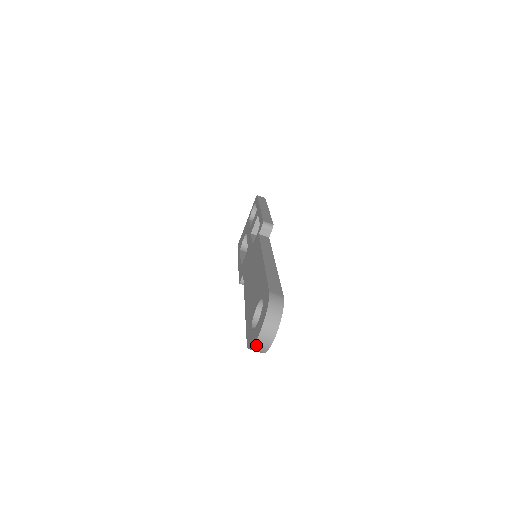
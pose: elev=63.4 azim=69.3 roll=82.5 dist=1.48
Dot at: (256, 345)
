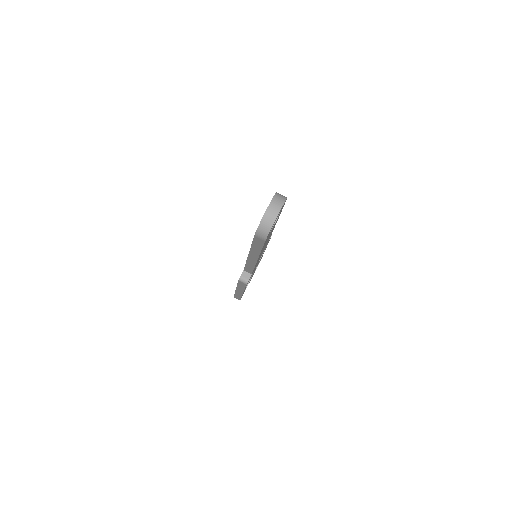
Dot at: (264, 218)
